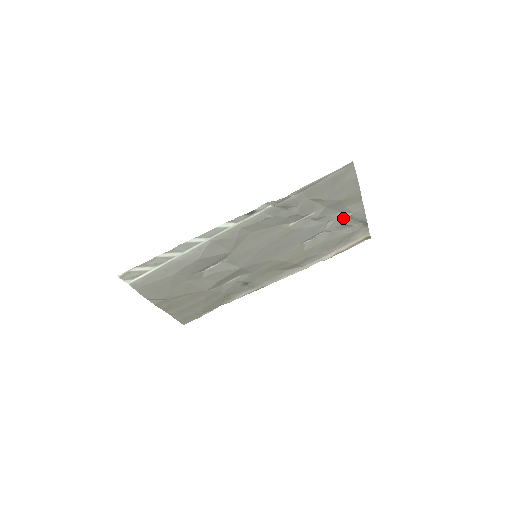
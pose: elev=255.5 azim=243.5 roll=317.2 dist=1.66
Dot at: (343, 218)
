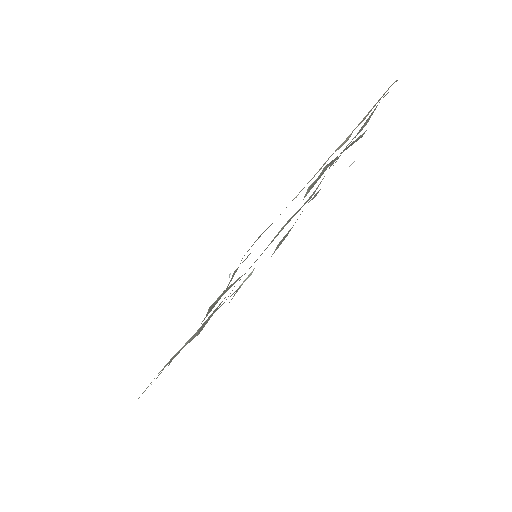
Dot at: (352, 144)
